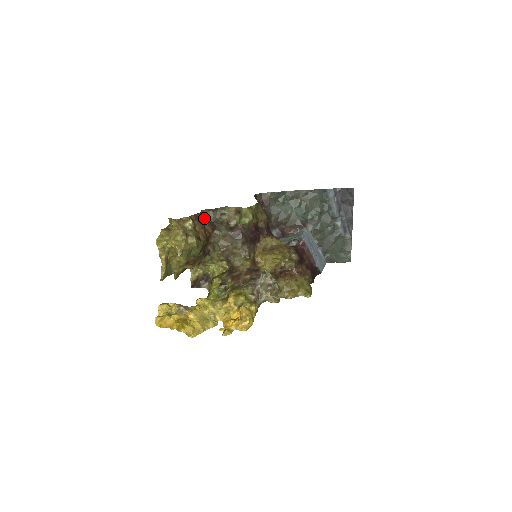
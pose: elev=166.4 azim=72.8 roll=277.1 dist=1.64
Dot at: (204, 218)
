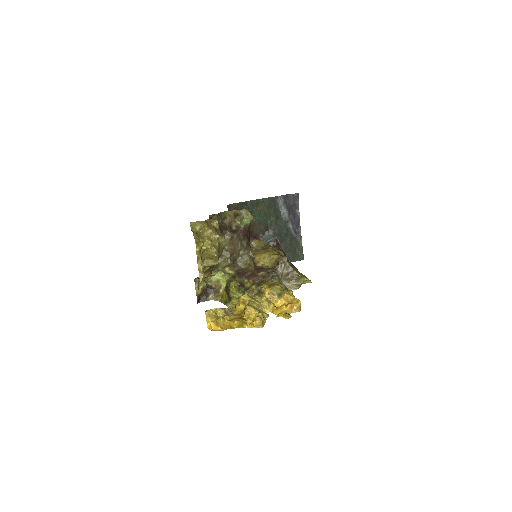
Dot at: occluded
